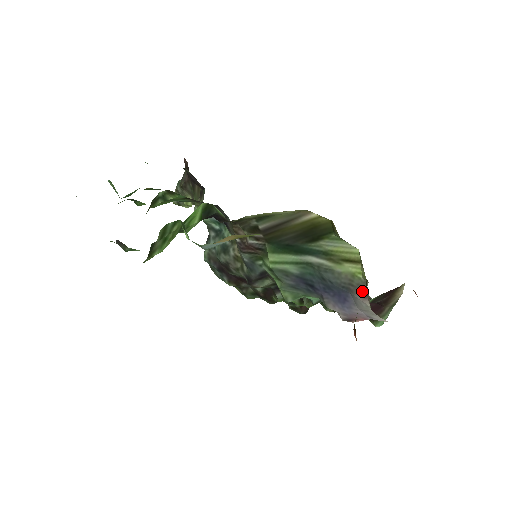
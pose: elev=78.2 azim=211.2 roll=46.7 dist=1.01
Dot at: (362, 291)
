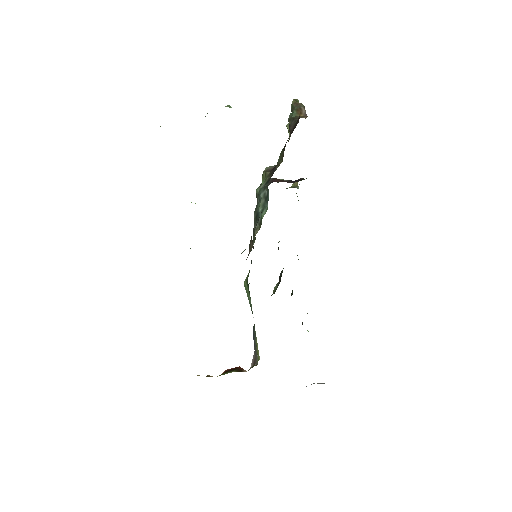
Dot at: (255, 360)
